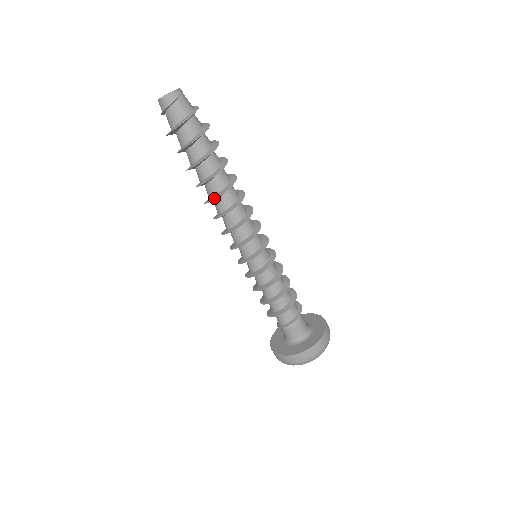
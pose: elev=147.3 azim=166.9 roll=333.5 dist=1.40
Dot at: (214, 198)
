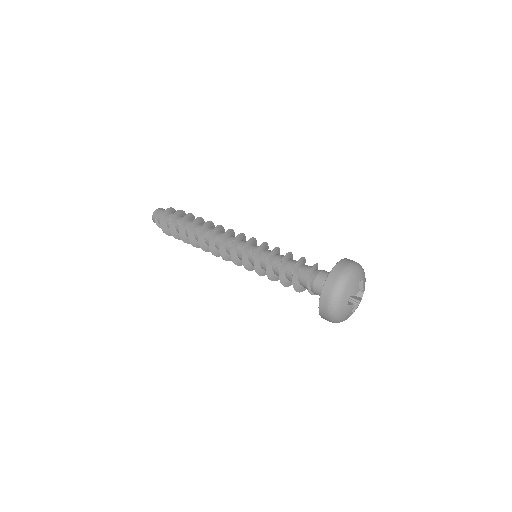
Dot at: (199, 238)
